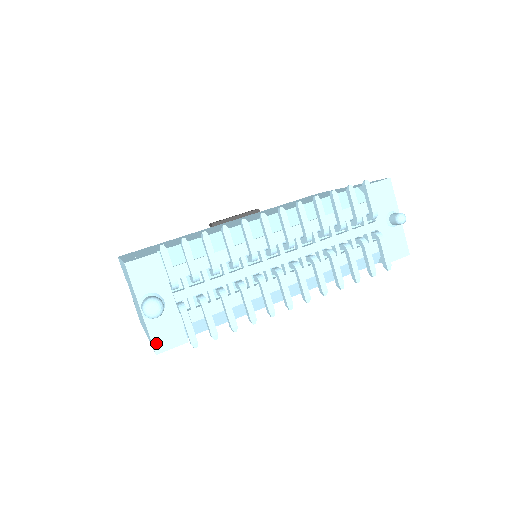
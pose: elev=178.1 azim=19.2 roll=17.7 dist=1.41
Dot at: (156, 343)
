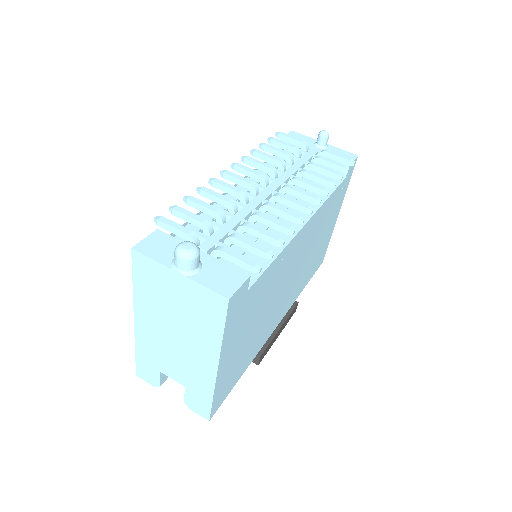
Dot at: (219, 290)
